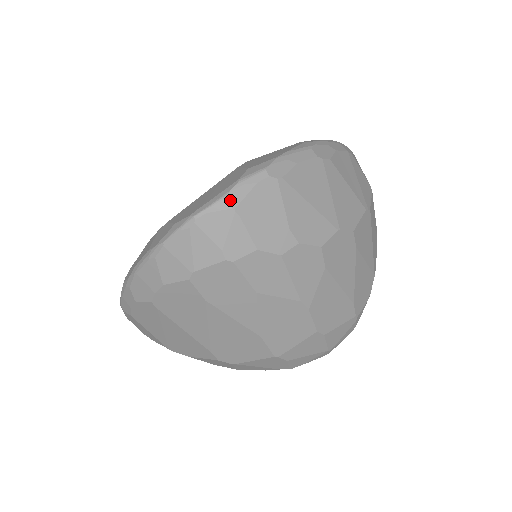
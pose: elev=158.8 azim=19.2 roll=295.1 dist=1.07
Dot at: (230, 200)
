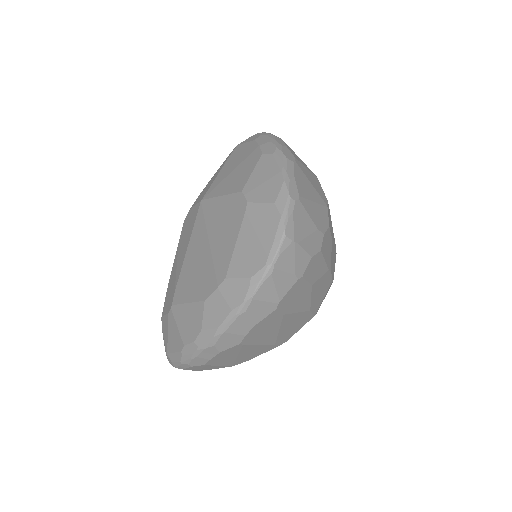
Dot at: (288, 236)
